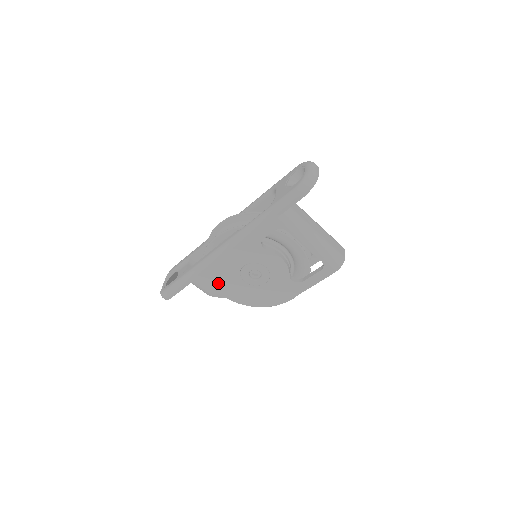
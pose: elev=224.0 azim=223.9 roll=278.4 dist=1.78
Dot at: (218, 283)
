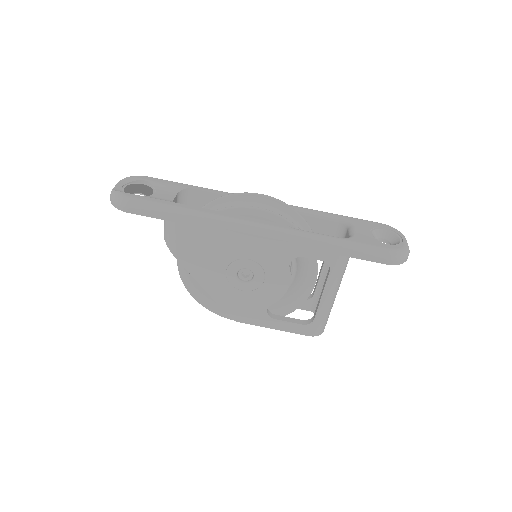
Dot at: (198, 247)
